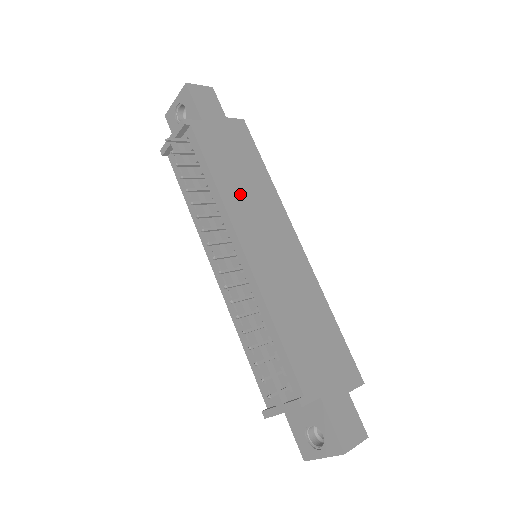
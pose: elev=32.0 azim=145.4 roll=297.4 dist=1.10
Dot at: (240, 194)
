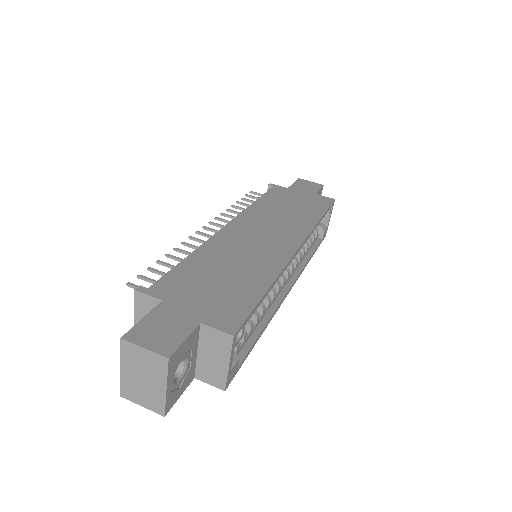
Dot at: (270, 212)
